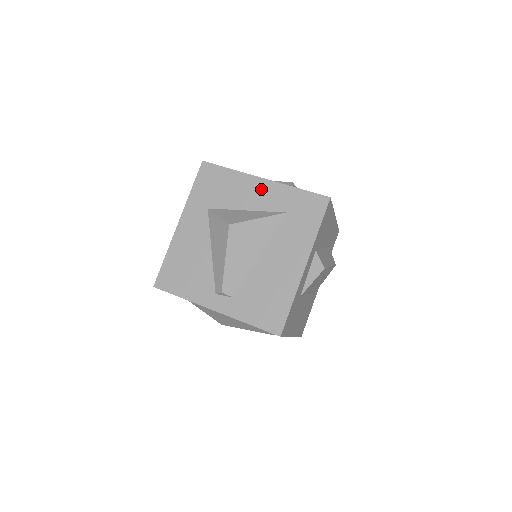
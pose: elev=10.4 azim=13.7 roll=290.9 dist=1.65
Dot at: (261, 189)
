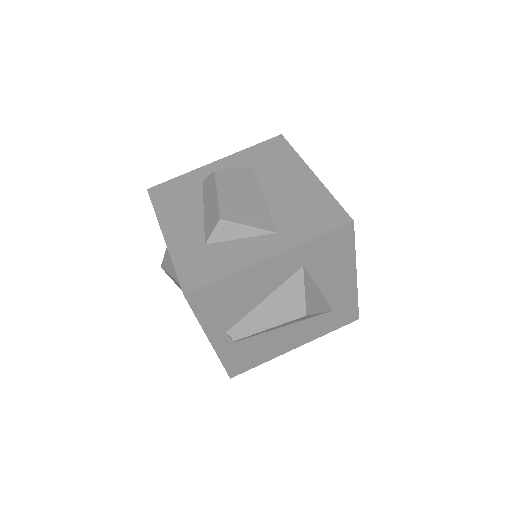
Dot at: (346, 283)
